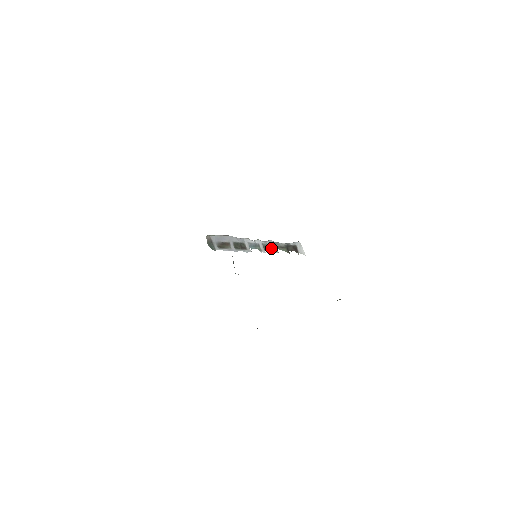
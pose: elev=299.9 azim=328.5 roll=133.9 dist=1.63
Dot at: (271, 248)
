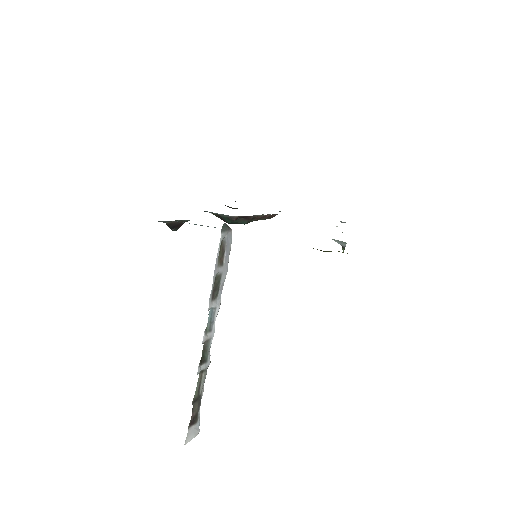
Dot at: (203, 359)
